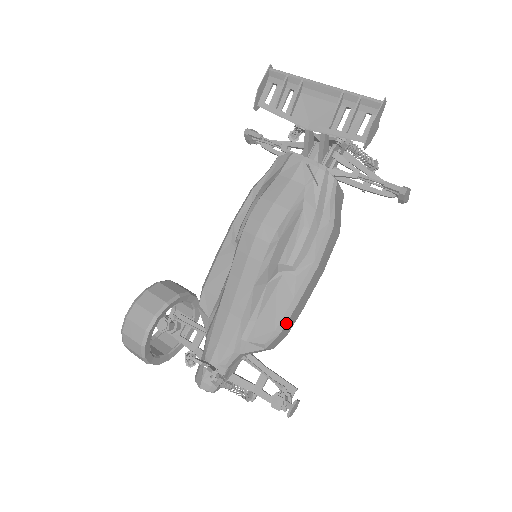
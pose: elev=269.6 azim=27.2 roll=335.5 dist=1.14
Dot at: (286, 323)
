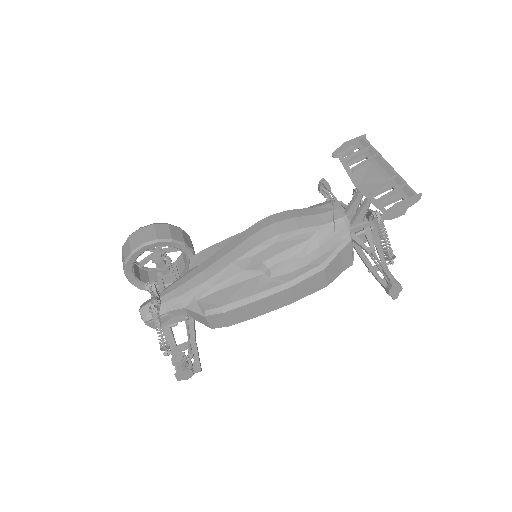
Dot at: (233, 309)
